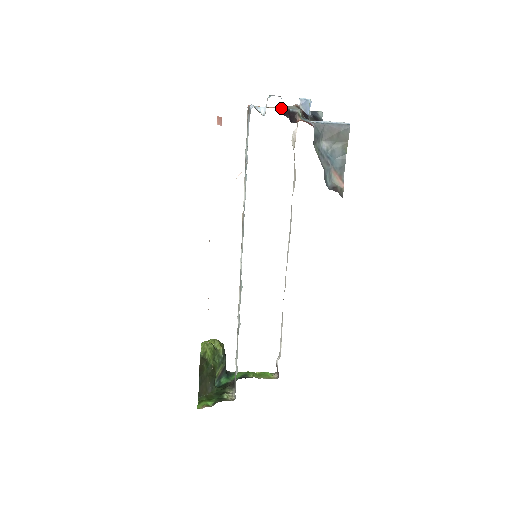
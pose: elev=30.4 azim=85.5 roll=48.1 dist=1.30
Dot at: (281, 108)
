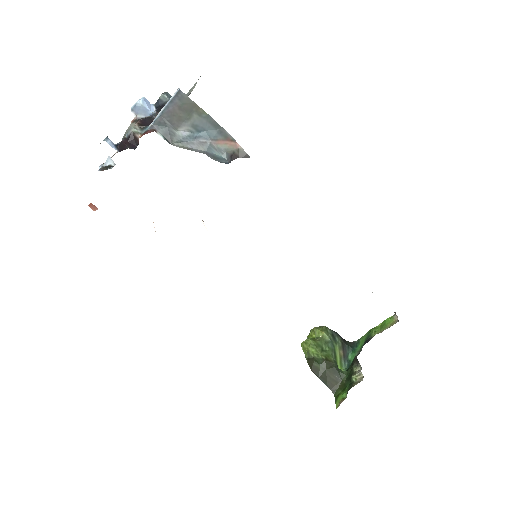
Dot at: (116, 146)
